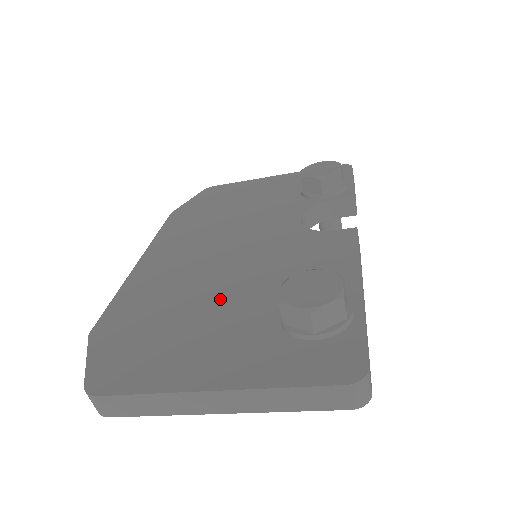
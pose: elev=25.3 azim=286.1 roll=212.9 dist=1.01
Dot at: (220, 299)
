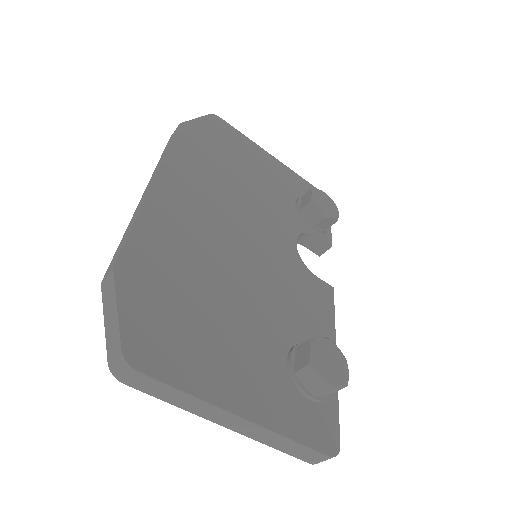
Dot at: (240, 304)
